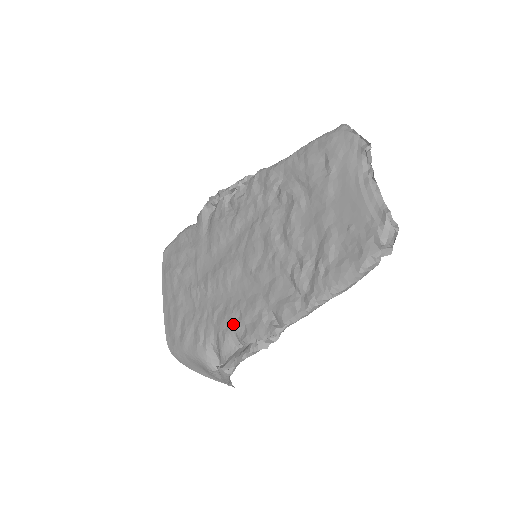
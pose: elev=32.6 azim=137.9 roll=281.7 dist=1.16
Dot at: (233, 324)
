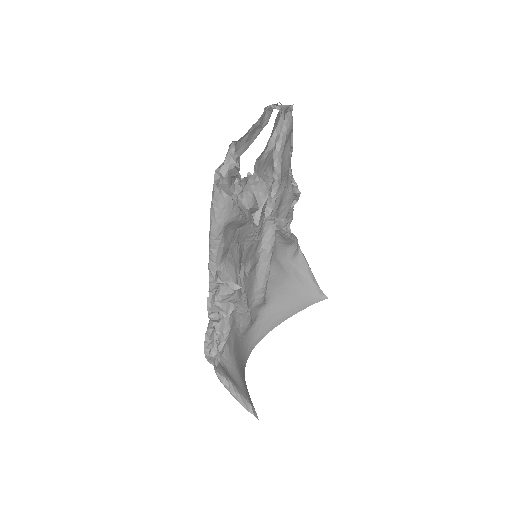
Dot at: occluded
